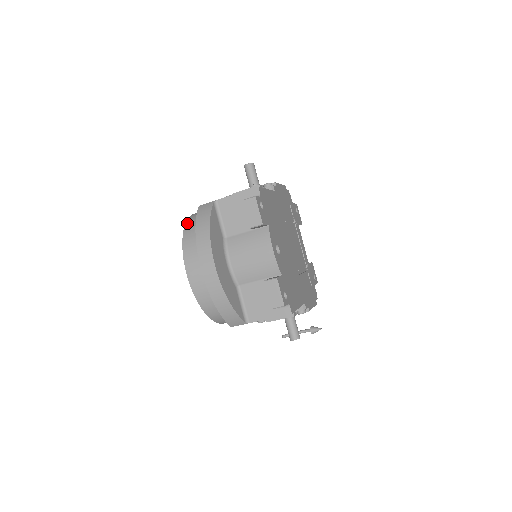
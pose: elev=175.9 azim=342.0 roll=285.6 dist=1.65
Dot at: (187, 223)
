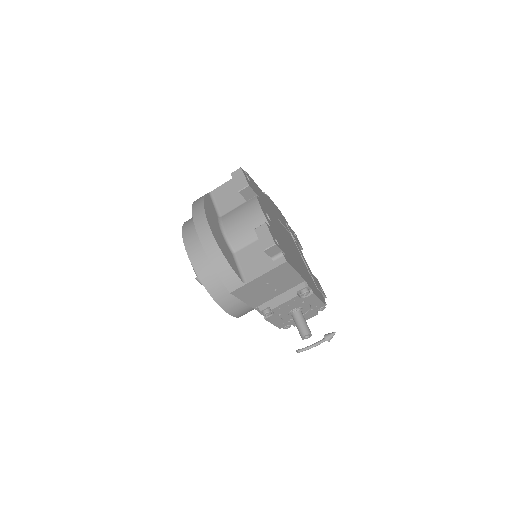
Dot at: occluded
